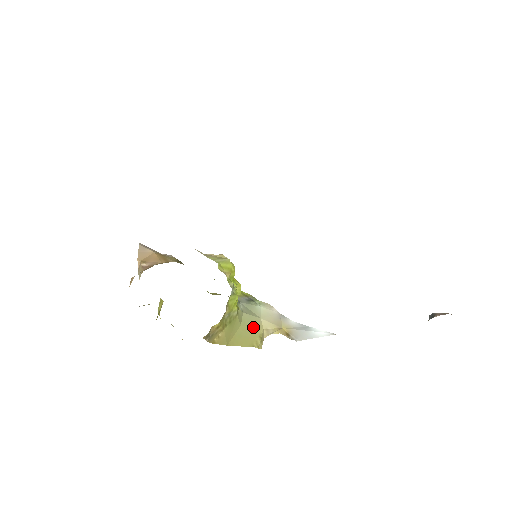
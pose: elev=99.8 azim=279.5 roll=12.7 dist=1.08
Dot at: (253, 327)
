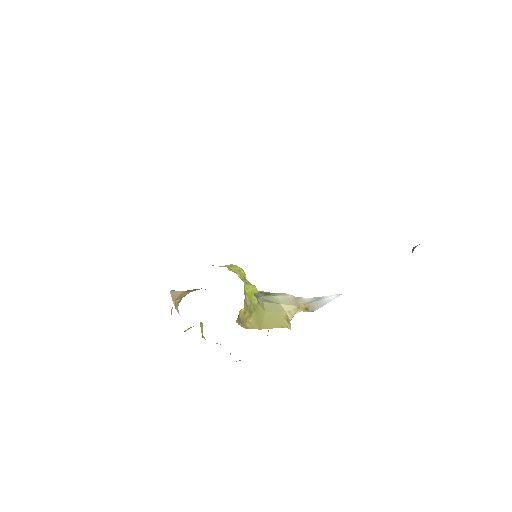
Dot at: (276, 312)
